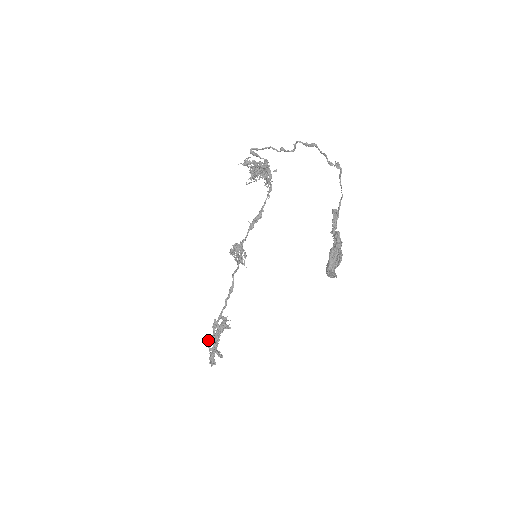
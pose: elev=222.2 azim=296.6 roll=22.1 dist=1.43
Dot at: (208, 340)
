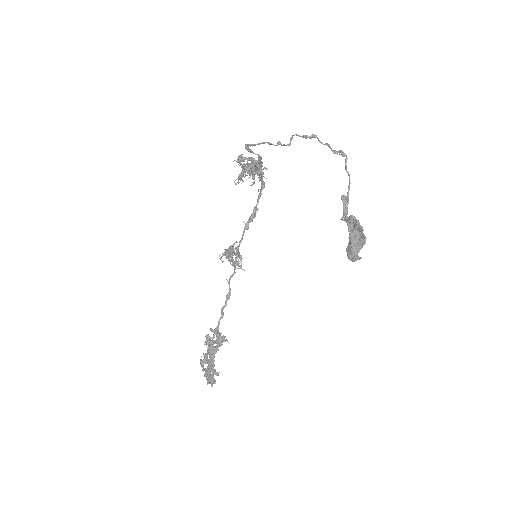
Dot at: (200, 359)
